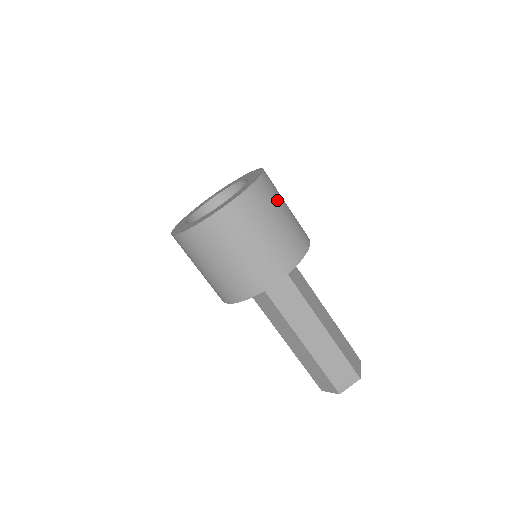
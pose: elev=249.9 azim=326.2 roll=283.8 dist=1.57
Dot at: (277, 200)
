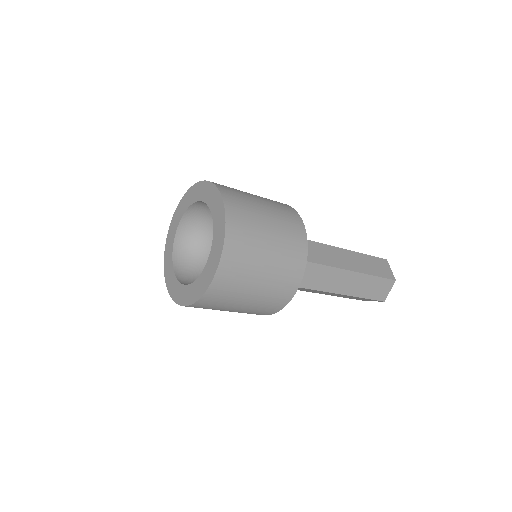
Dot at: (243, 282)
